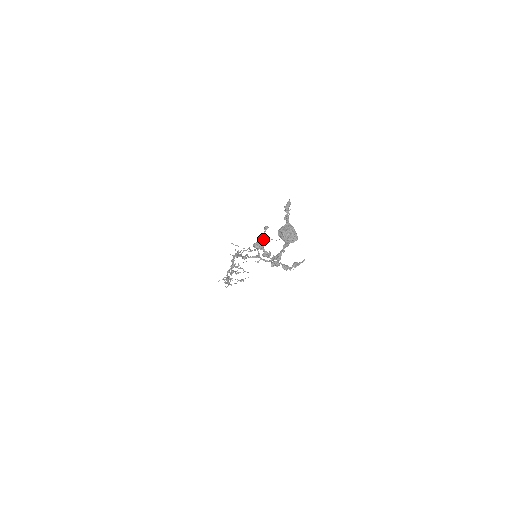
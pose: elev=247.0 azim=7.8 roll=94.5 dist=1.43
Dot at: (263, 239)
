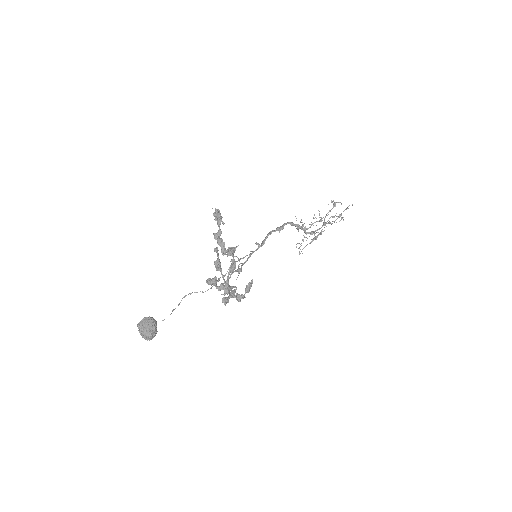
Dot at: (181, 300)
